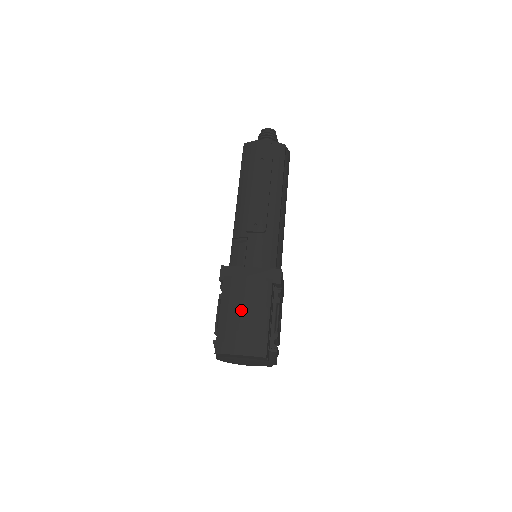
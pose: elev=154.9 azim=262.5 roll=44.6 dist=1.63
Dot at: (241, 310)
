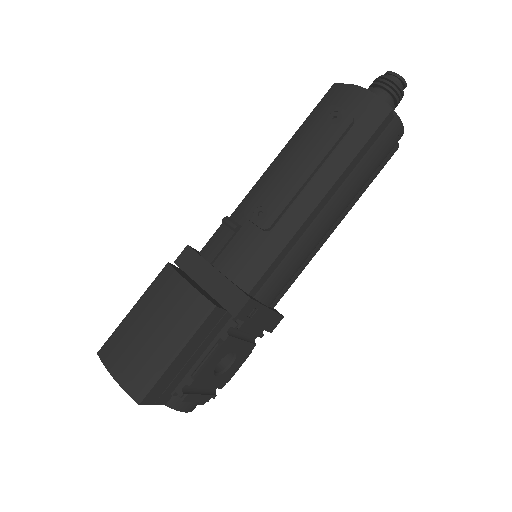
Dot at: (152, 321)
